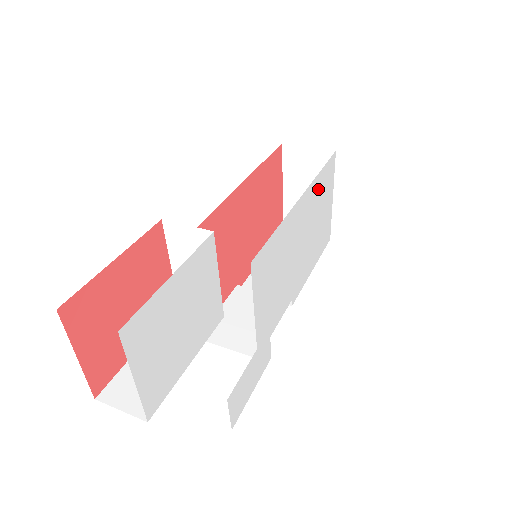
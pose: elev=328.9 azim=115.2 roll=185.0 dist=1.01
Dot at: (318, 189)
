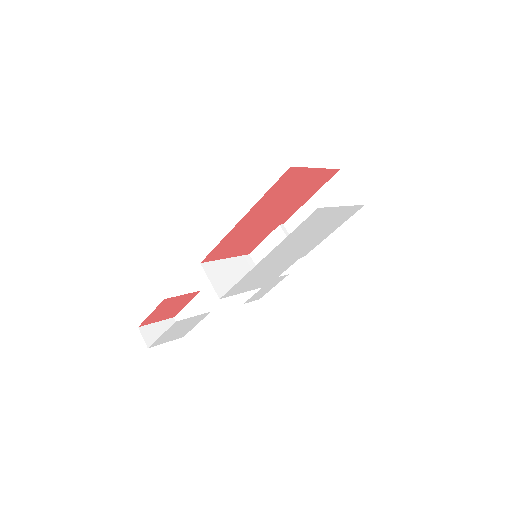
Dot at: (296, 234)
